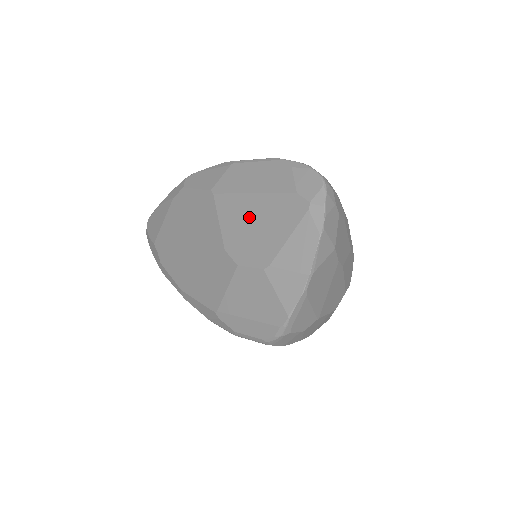
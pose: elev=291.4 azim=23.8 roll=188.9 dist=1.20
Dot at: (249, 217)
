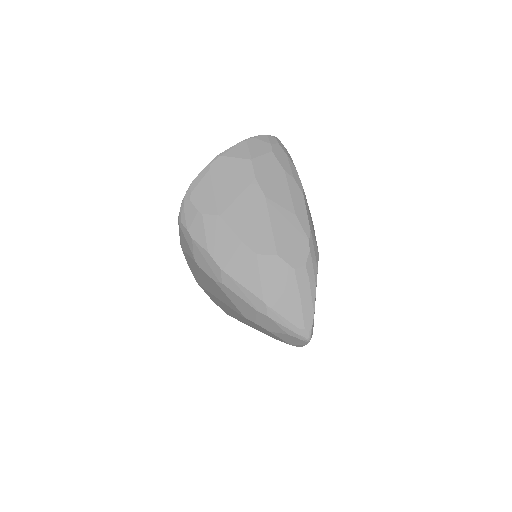
Dot at: occluded
